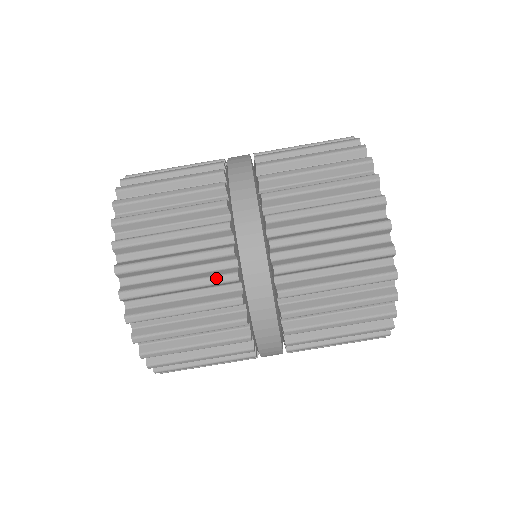
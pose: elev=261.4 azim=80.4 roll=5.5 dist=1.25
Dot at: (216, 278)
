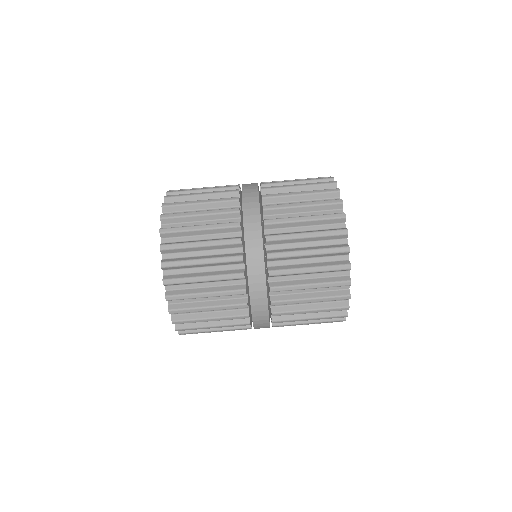
Dot at: (233, 306)
